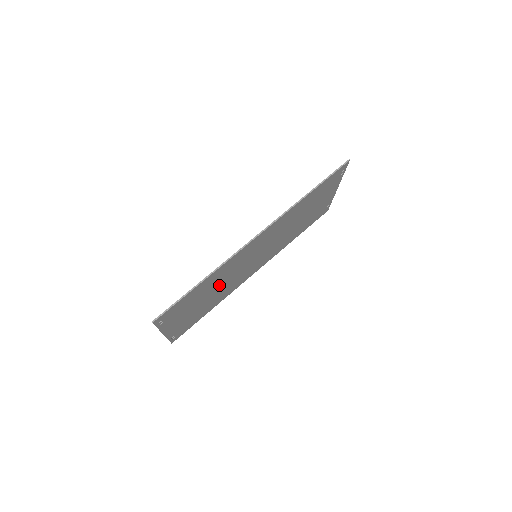
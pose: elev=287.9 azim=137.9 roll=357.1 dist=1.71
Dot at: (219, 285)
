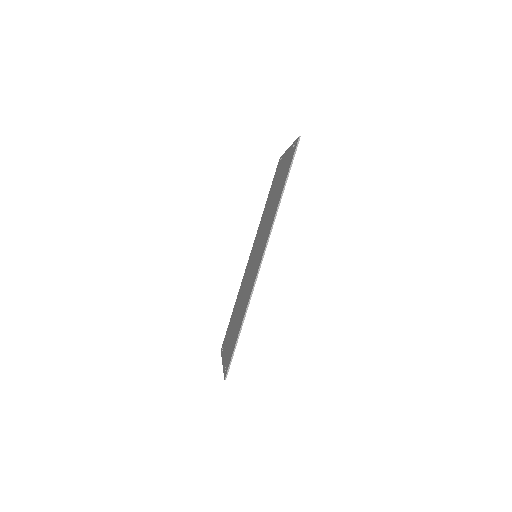
Dot at: occluded
